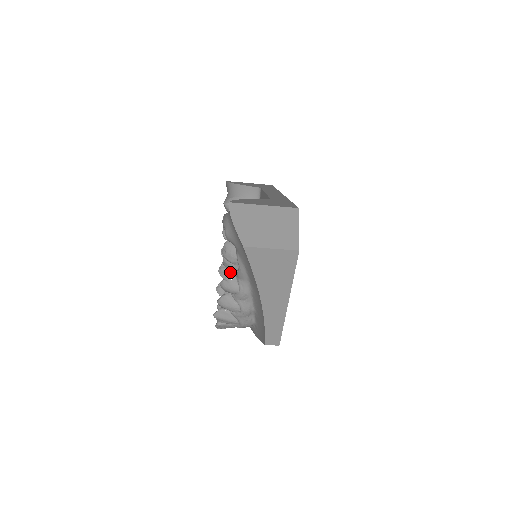
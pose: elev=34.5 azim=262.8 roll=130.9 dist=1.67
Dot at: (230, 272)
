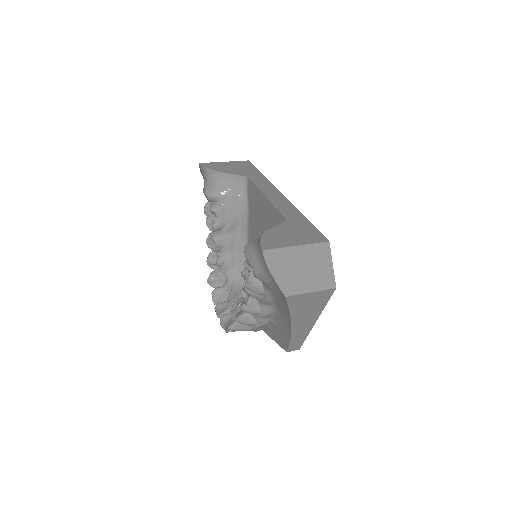
Dot at: (250, 296)
